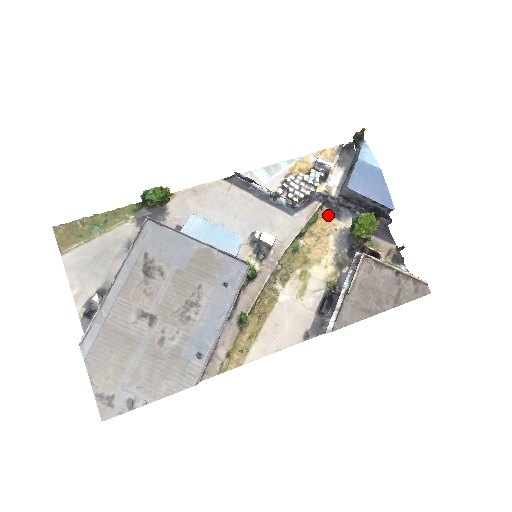
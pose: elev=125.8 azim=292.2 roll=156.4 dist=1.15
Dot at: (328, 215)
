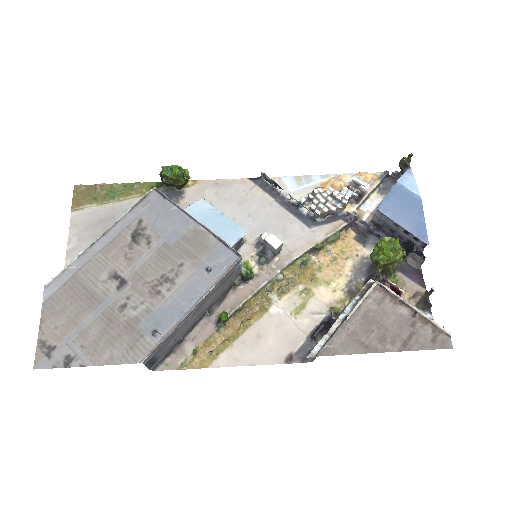
Dot at: (352, 238)
